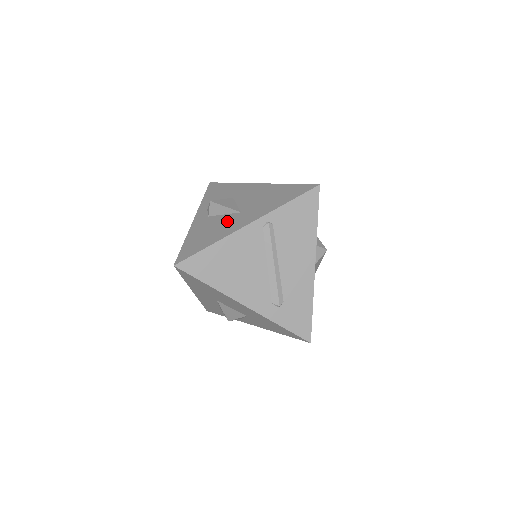
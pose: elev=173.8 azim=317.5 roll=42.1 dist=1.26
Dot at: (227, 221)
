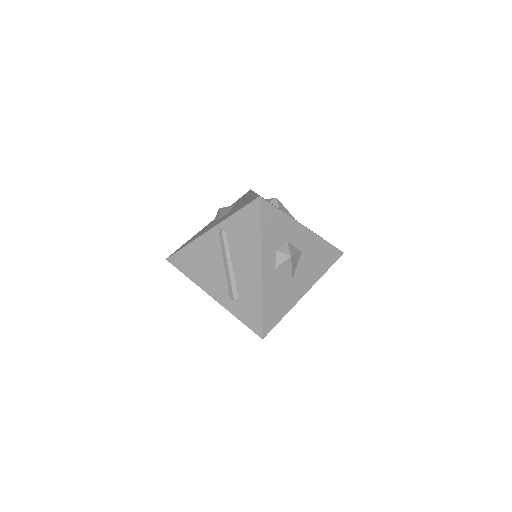
Dot at: (210, 226)
